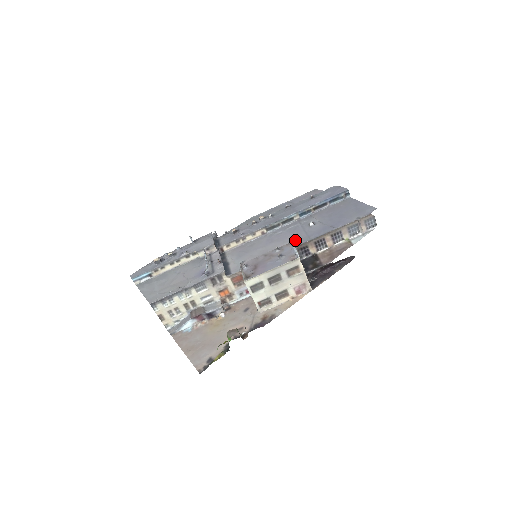
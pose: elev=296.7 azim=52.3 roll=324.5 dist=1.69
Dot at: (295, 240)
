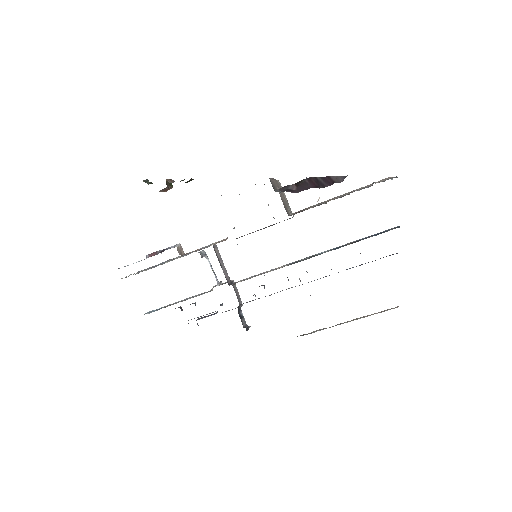
Dot at: occluded
